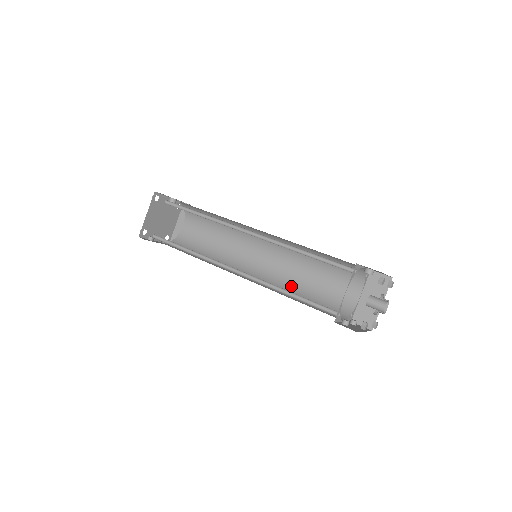
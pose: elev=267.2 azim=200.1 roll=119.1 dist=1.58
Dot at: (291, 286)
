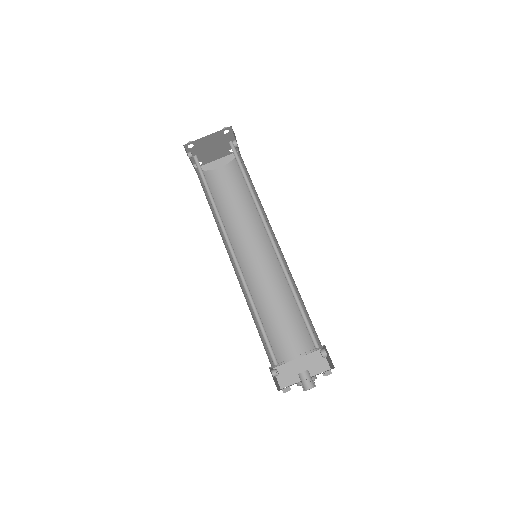
Dot at: (257, 301)
